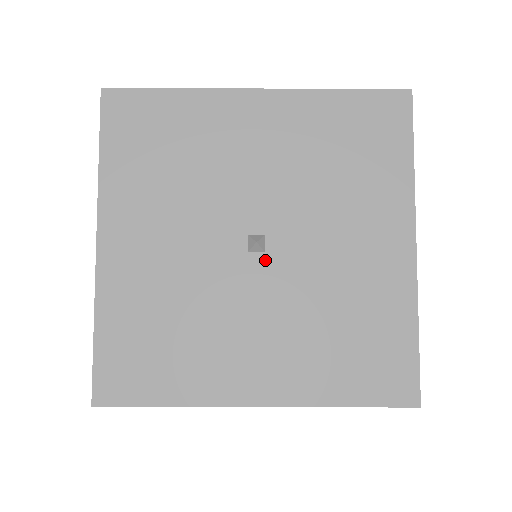
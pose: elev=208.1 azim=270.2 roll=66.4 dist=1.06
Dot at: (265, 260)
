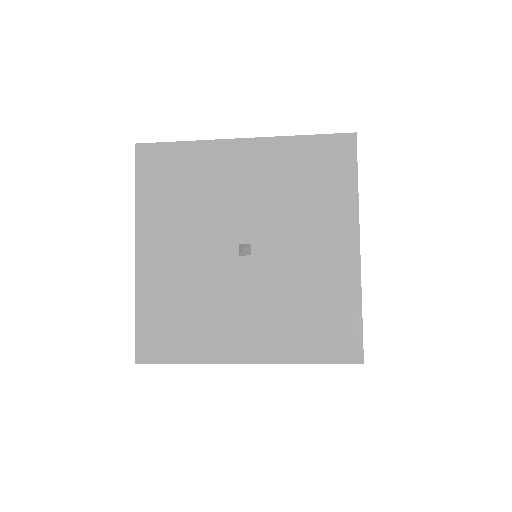
Dot at: (251, 261)
